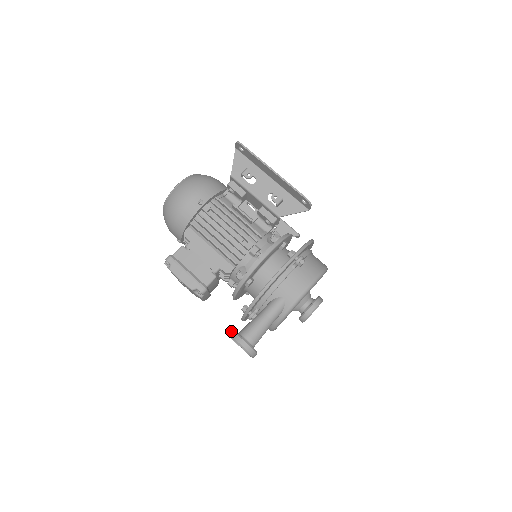
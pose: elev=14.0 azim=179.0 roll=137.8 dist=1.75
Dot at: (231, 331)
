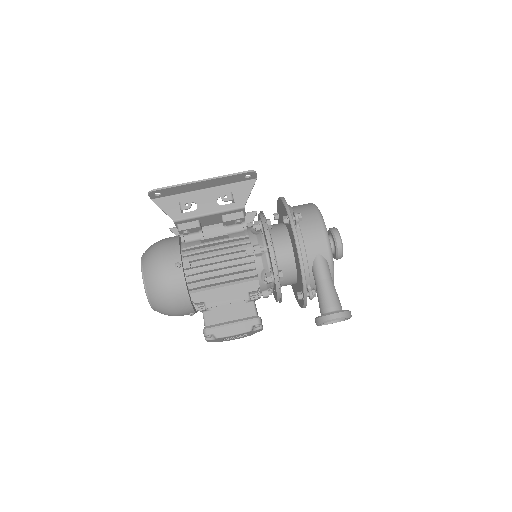
Dot at: (316, 320)
